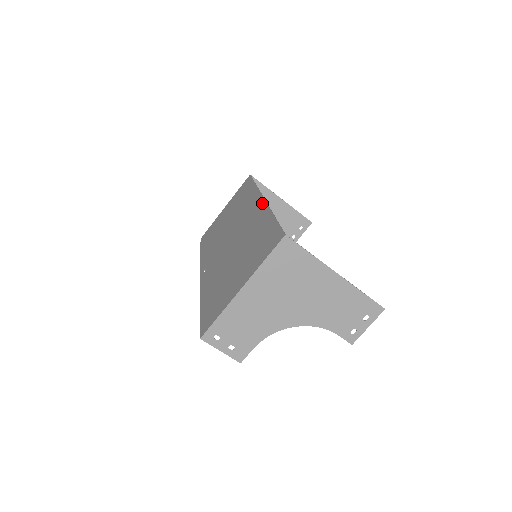
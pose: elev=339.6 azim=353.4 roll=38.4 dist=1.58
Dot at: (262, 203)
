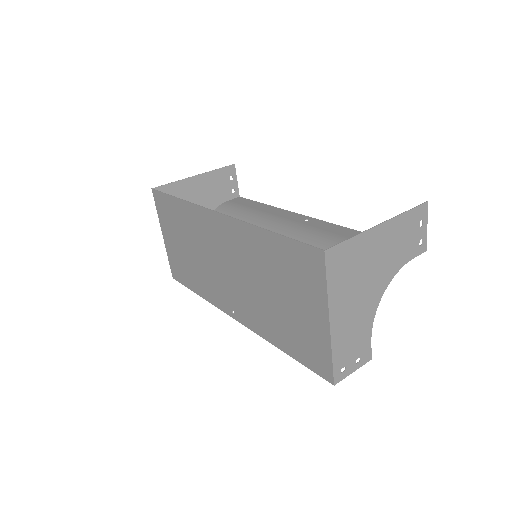
Dot at: (226, 220)
